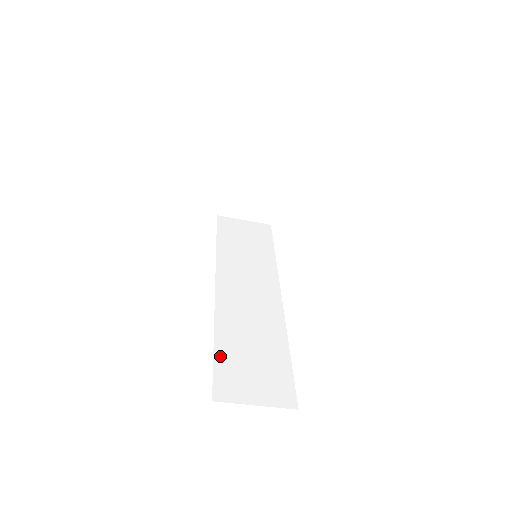
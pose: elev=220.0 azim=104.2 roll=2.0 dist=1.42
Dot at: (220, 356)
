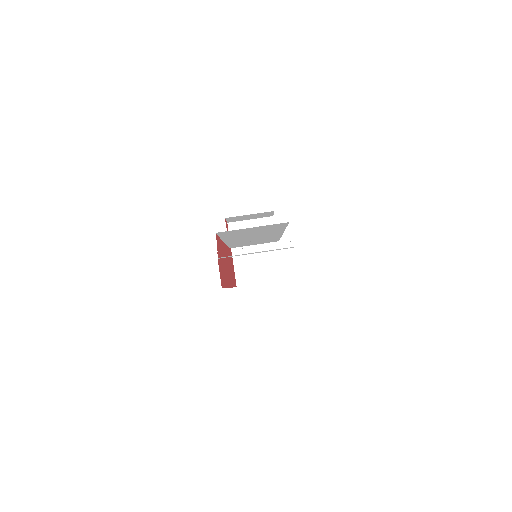
Dot at: occluded
